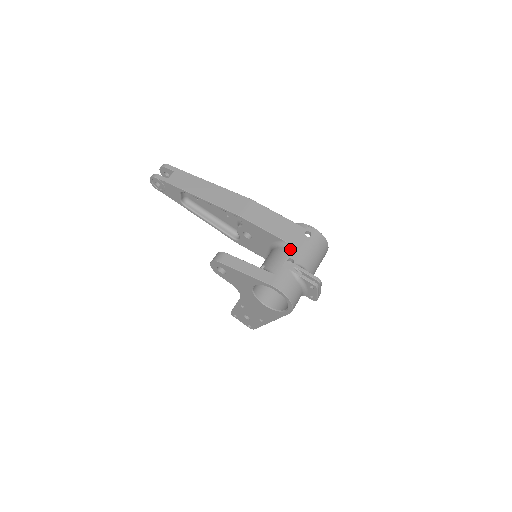
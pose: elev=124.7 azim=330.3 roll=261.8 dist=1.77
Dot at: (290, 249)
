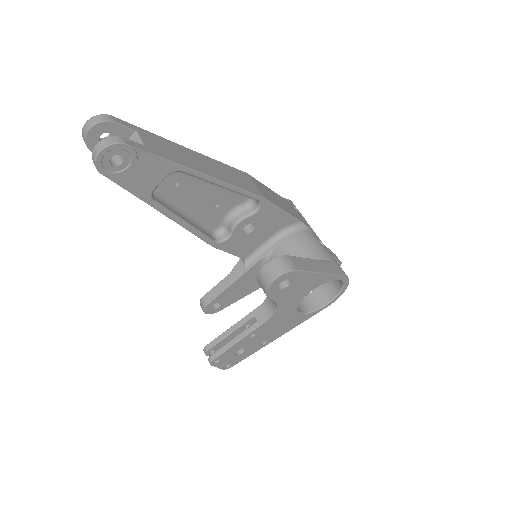
Dot at: (309, 230)
